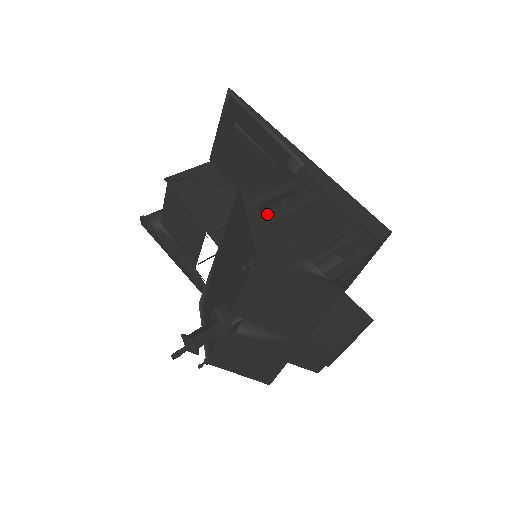
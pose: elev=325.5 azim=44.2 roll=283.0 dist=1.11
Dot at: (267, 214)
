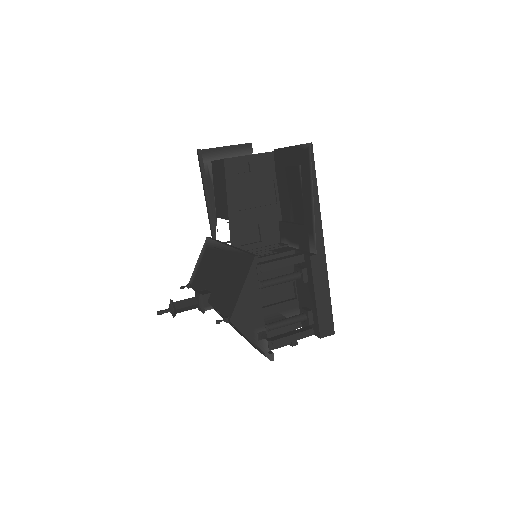
Dot at: (272, 258)
